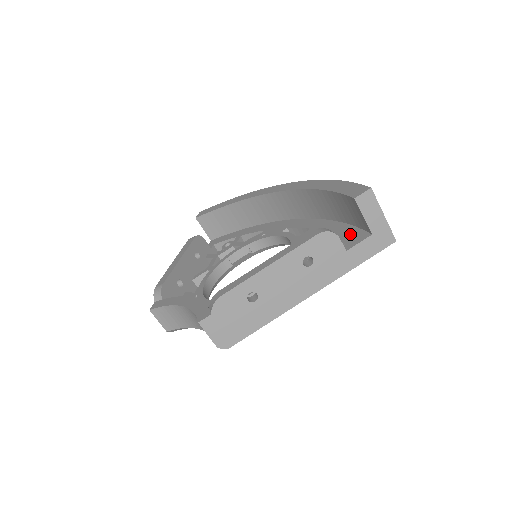
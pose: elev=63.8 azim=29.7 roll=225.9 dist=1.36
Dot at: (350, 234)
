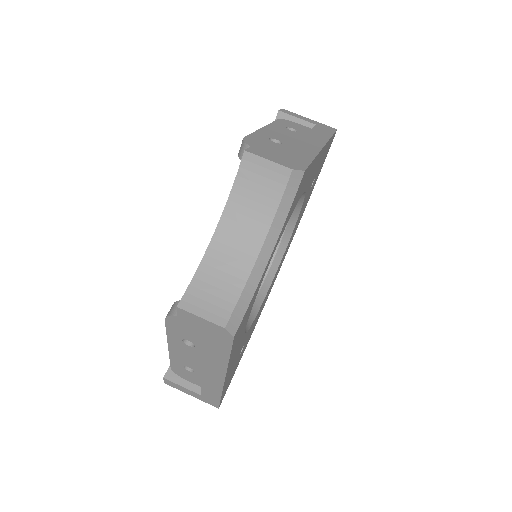
Dot at: occluded
